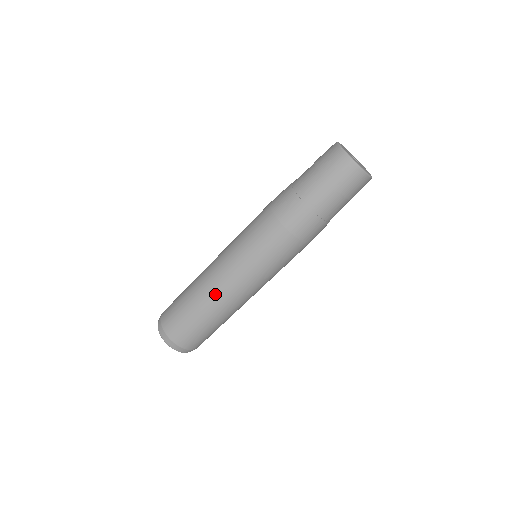
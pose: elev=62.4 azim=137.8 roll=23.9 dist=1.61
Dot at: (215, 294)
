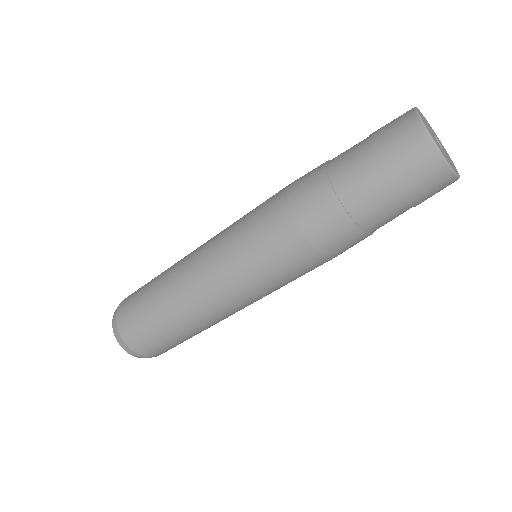
Dot at: (186, 298)
